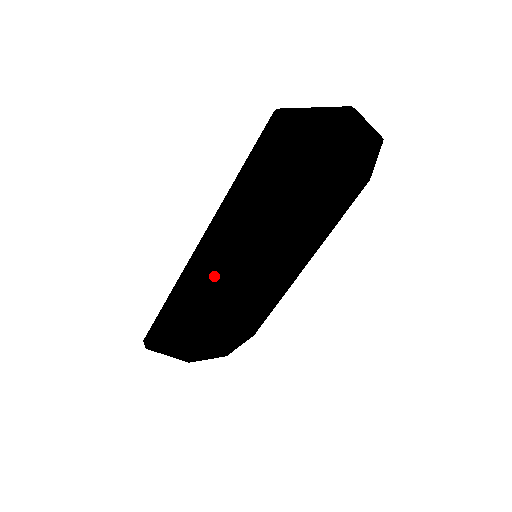
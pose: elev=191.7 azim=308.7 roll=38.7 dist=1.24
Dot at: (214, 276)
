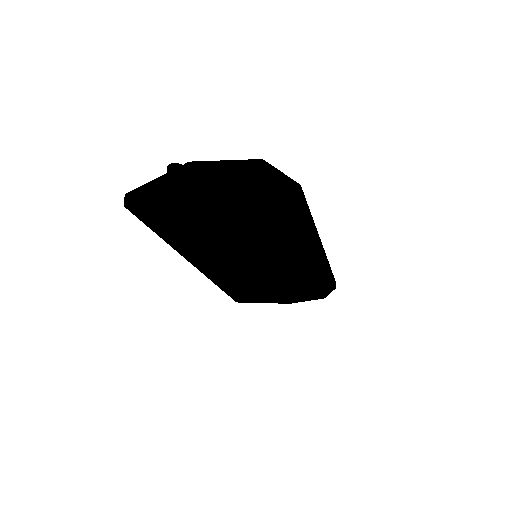
Dot at: (231, 273)
